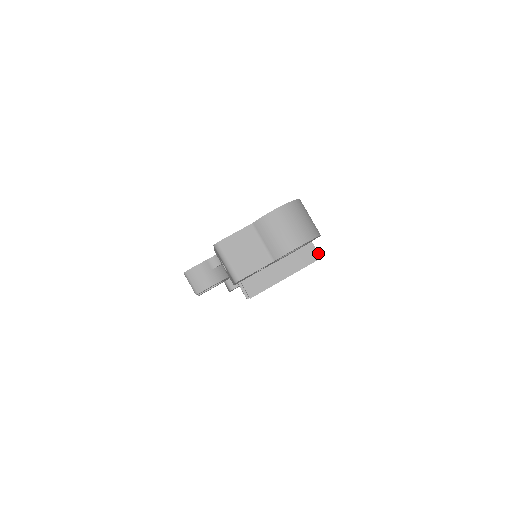
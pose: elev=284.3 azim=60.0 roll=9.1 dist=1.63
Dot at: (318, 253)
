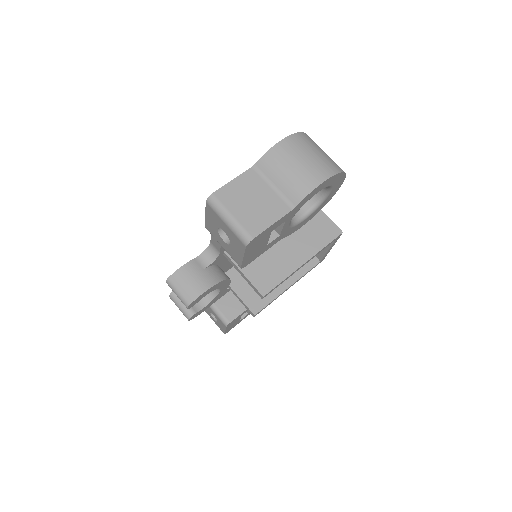
Dot at: (337, 227)
